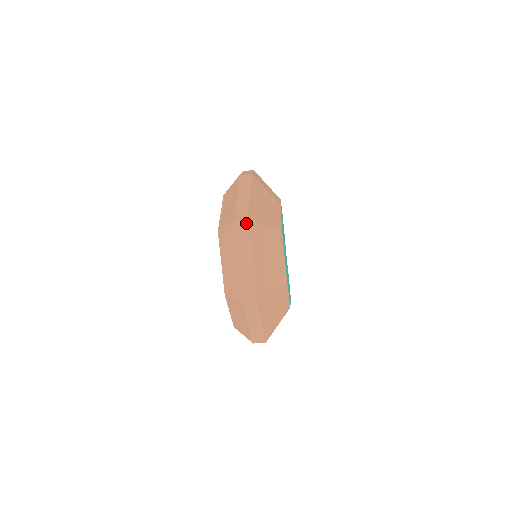
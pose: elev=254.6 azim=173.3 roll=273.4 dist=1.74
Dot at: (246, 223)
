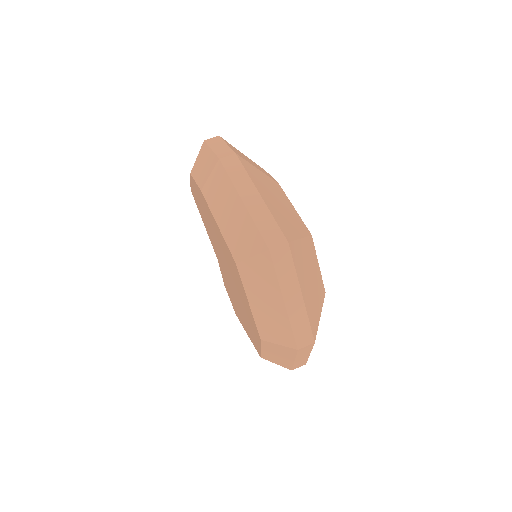
Dot at: (286, 250)
